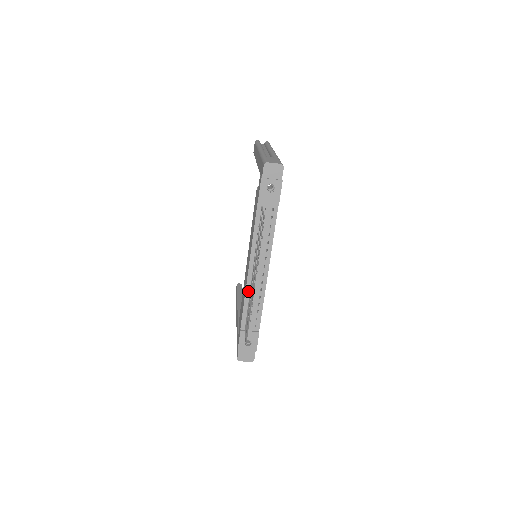
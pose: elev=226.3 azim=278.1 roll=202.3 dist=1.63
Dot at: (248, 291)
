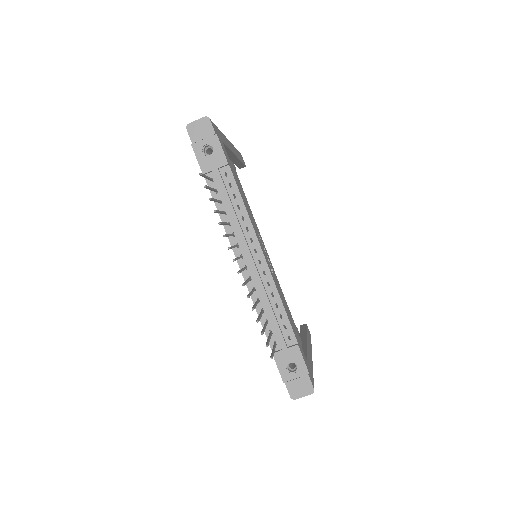
Dot at: (253, 294)
